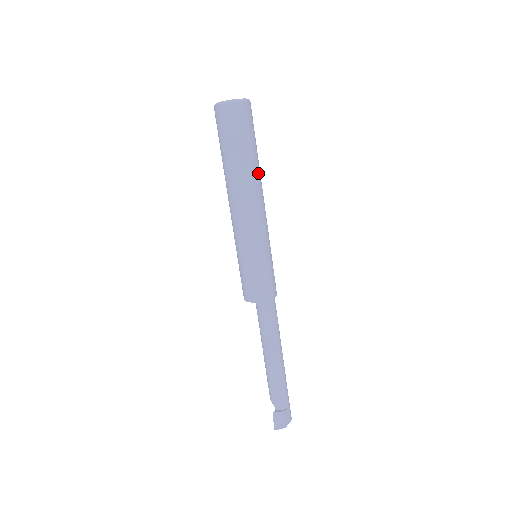
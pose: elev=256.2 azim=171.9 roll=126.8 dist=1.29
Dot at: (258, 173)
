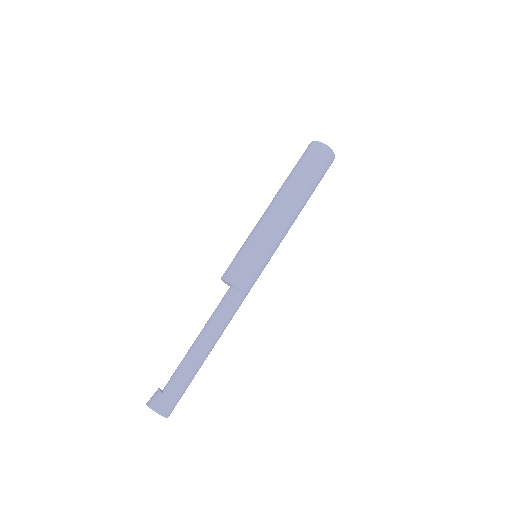
Dot at: (296, 192)
